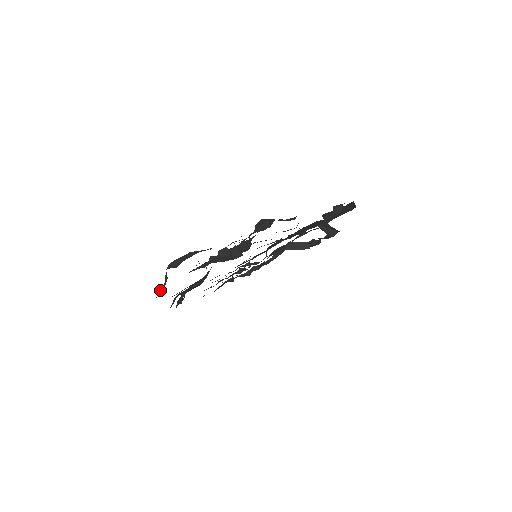
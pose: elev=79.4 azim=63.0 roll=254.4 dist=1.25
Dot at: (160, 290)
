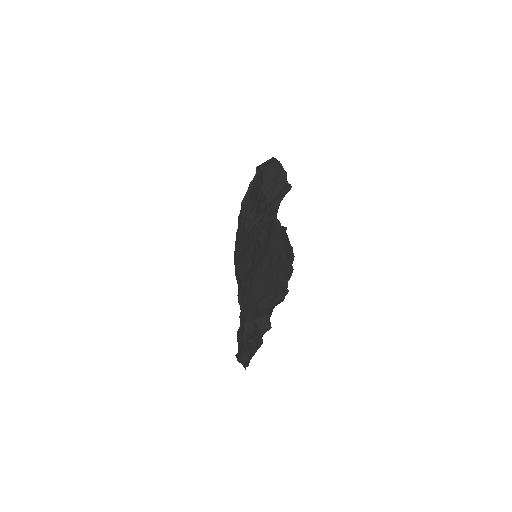
Dot at: occluded
